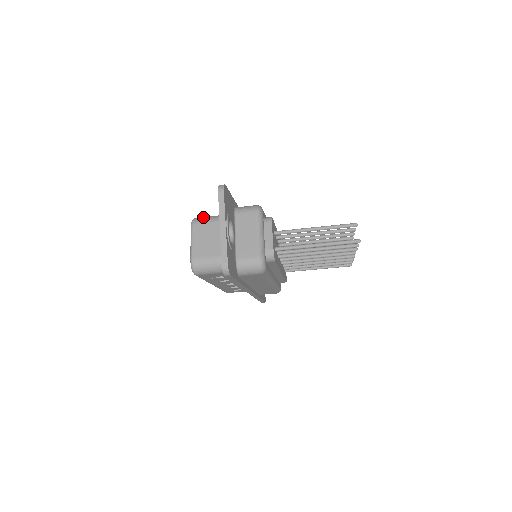
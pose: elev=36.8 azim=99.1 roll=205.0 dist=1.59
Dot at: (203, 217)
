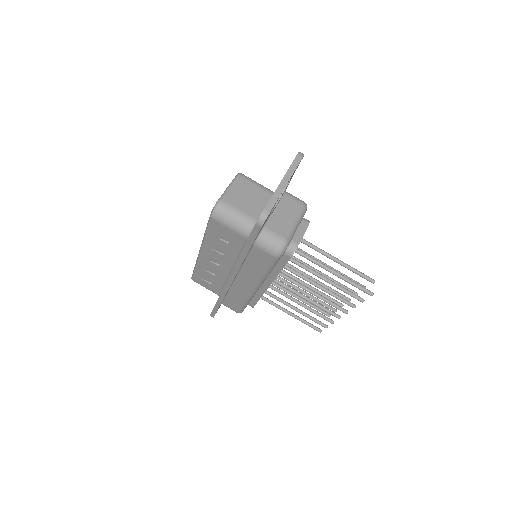
Dot at: occluded
